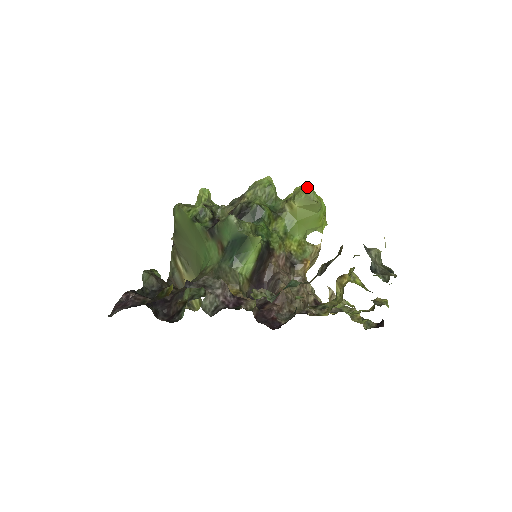
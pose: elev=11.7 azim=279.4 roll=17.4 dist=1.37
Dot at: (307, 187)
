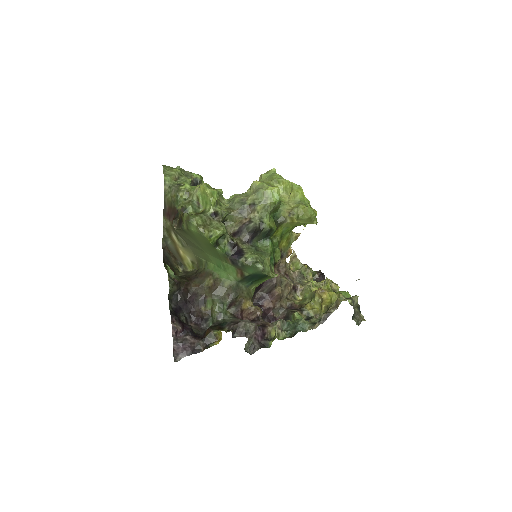
Dot at: (311, 211)
